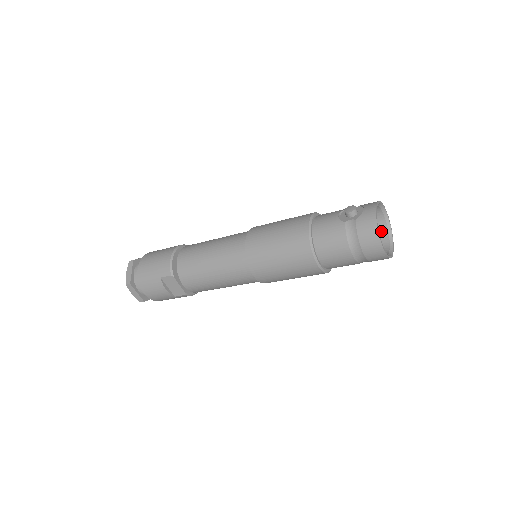
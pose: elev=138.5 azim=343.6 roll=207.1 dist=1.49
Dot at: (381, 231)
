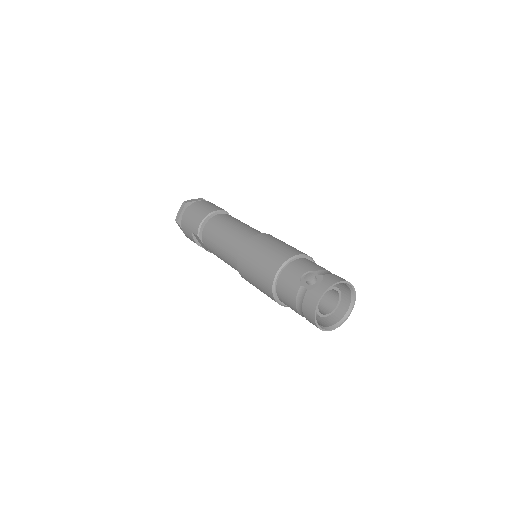
Dot at: (346, 298)
